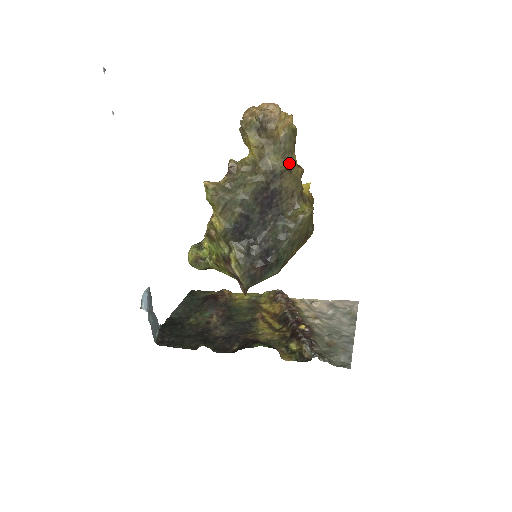
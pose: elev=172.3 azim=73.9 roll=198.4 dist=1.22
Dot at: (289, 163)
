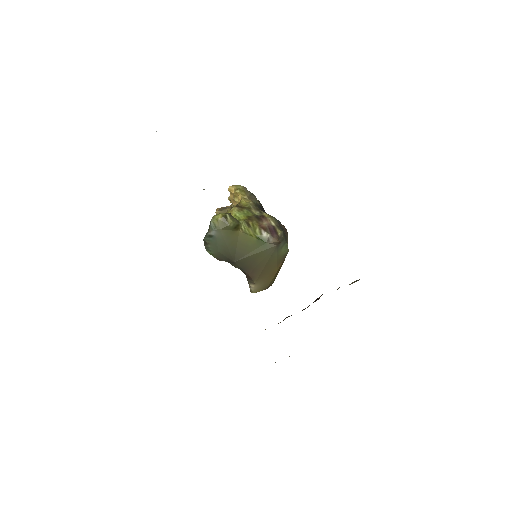
Dot at: occluded
